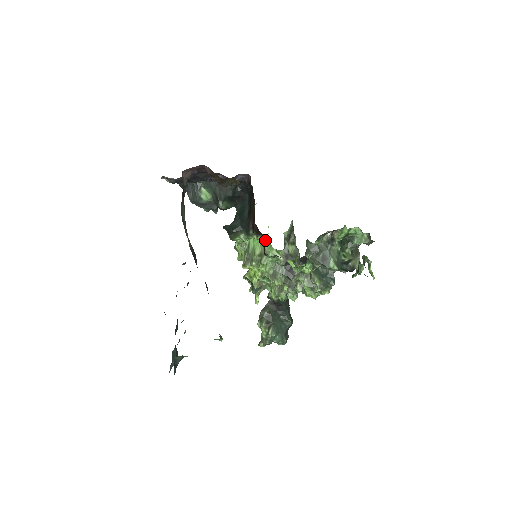
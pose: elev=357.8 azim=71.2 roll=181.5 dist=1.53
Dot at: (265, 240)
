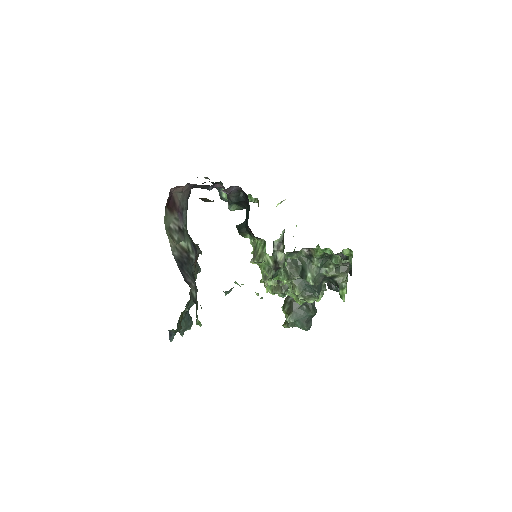
Dot at: (264, 243)
